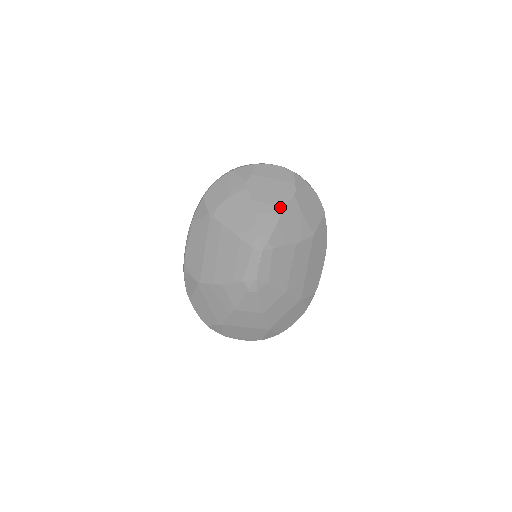
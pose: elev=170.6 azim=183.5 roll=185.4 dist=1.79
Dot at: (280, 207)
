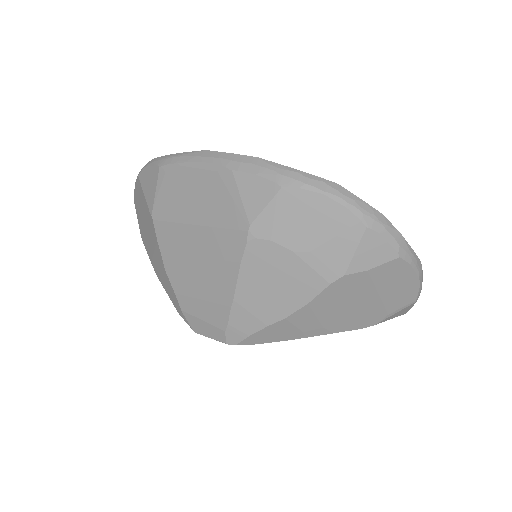
Dot at: (323, 331)
